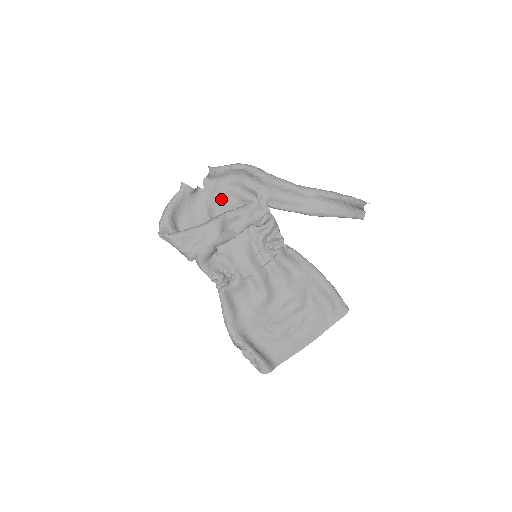
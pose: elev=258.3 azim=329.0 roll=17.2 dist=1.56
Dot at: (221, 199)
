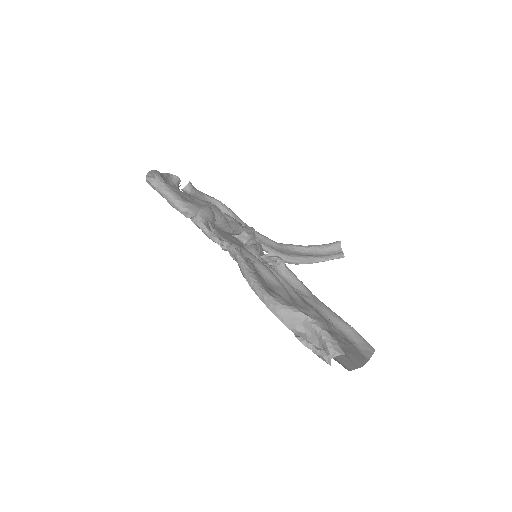
Dot at: occluded
